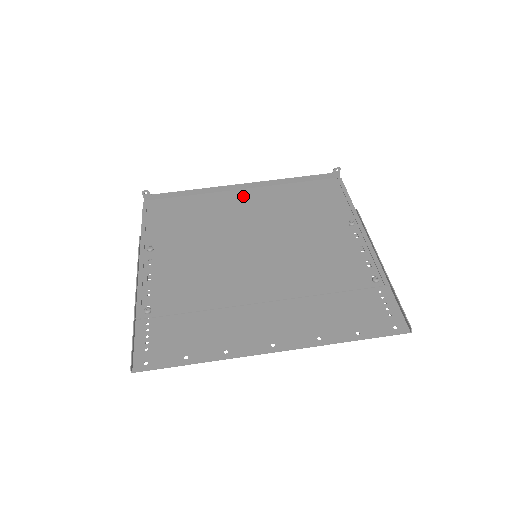
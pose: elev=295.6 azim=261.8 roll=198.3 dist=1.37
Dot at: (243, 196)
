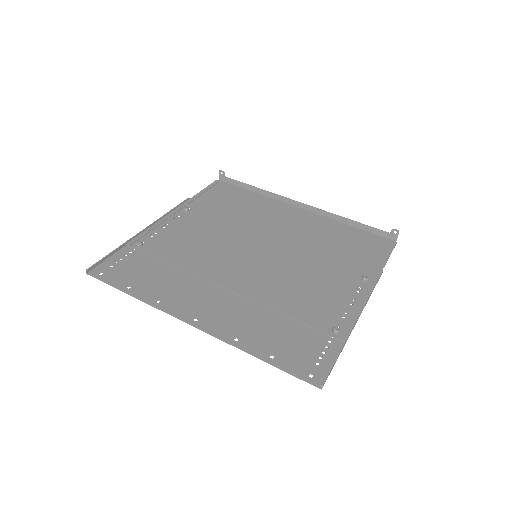
Dot at: (295, 212)
